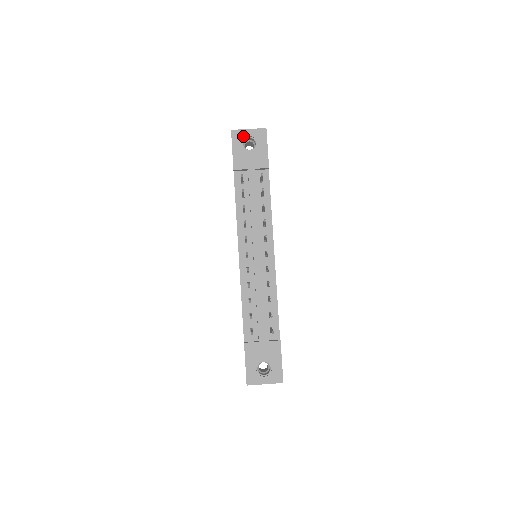
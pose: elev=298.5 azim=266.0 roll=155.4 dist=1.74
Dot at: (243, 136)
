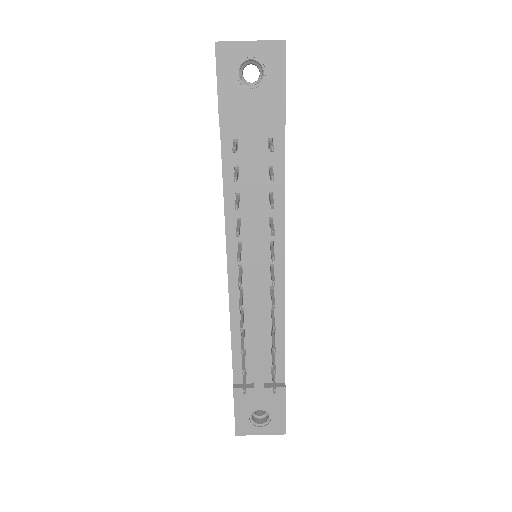
Dot at: (238, 56)
